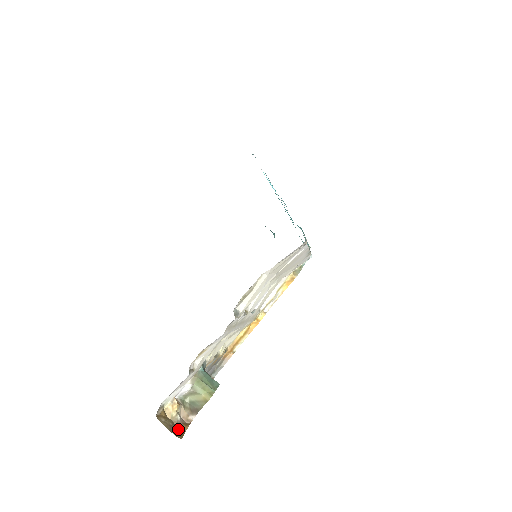
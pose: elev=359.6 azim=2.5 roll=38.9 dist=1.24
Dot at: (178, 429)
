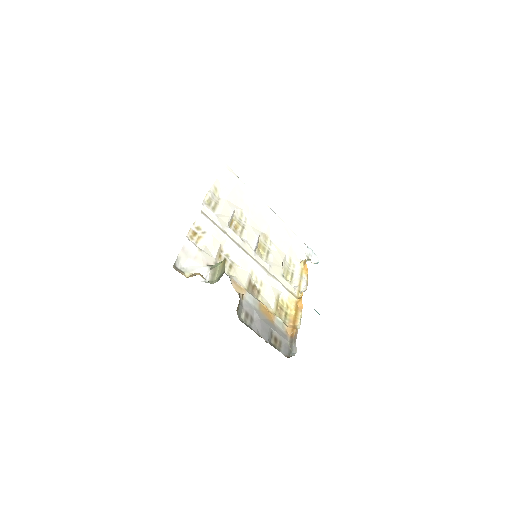
Dot at: occluded
